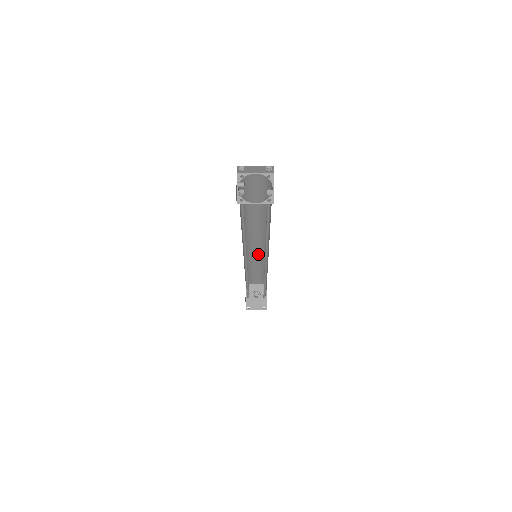
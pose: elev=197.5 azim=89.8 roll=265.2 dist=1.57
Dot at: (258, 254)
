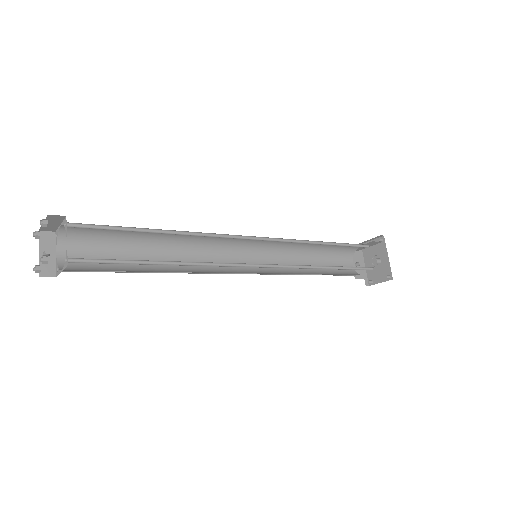
Dot at: occluded
